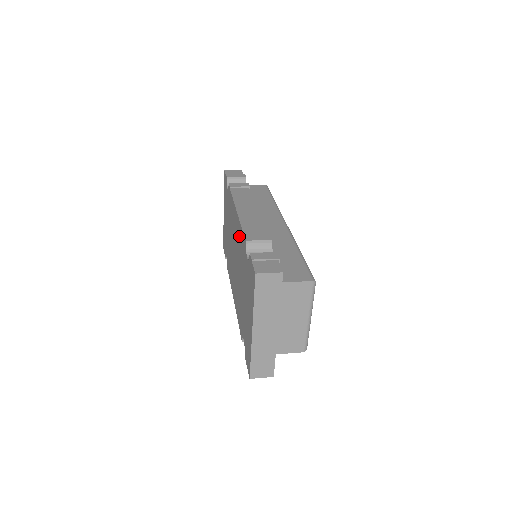
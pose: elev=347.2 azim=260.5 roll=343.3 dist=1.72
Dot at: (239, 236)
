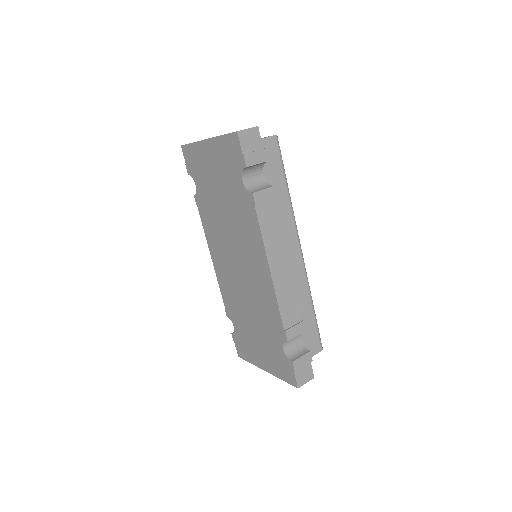
Dot at: (268, 299)
